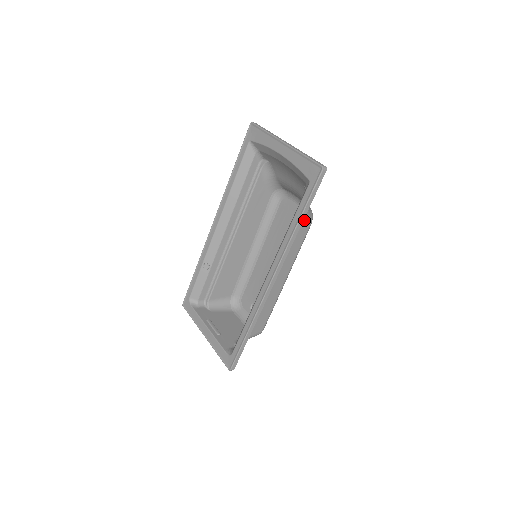
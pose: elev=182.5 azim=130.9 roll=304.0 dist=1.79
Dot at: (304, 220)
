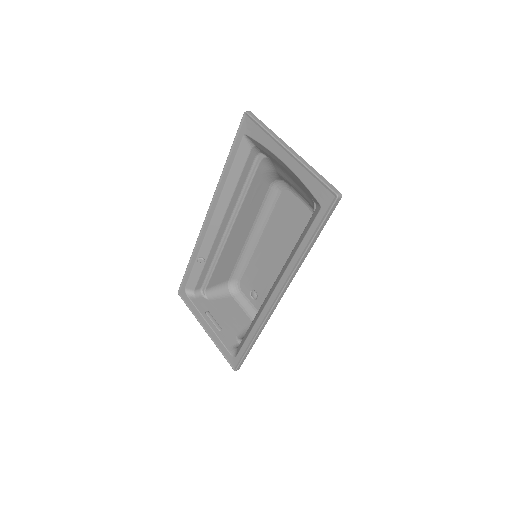
Dot at: occluded
